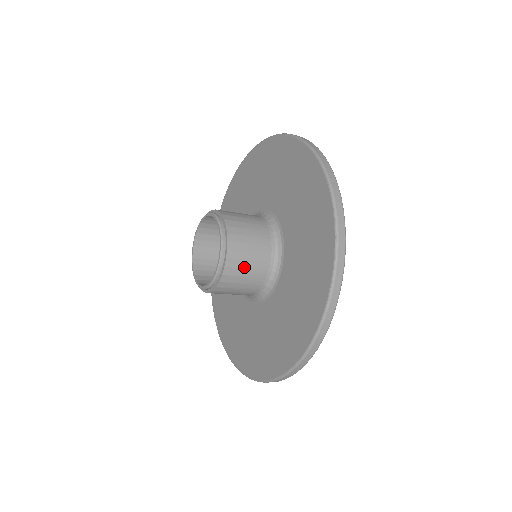
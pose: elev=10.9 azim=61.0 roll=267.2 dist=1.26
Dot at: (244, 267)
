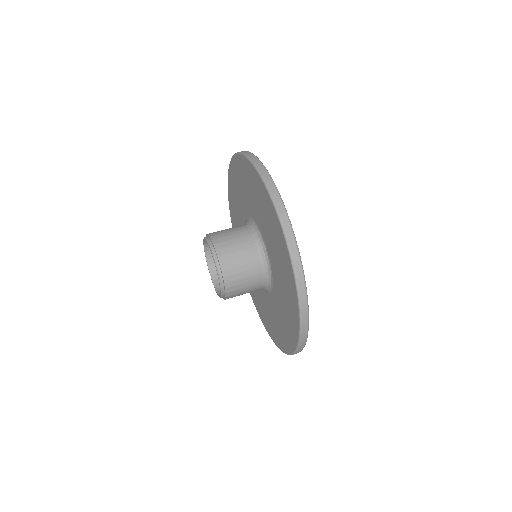
Dot at: (242, 291)
